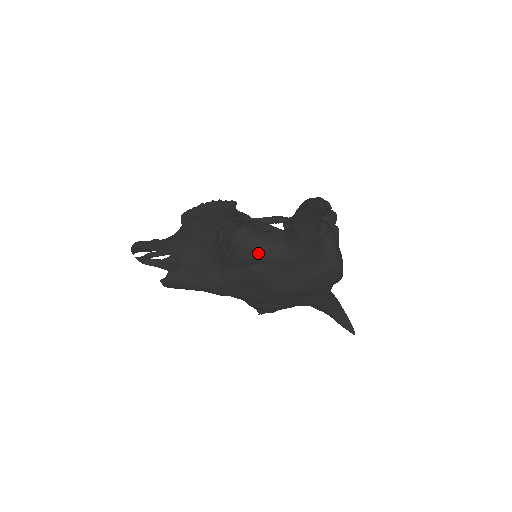
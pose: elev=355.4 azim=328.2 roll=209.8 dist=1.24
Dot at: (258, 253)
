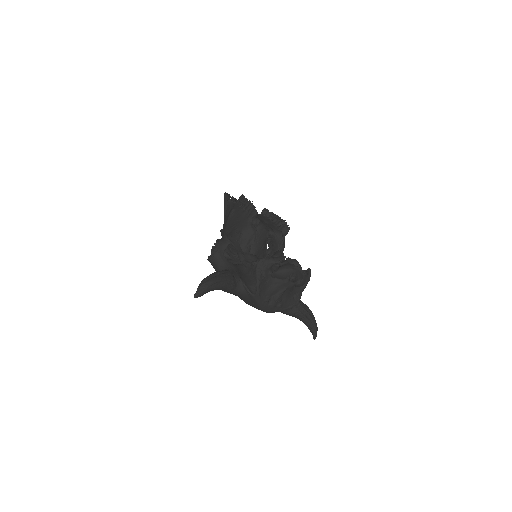
Dot at: (216, 271)
